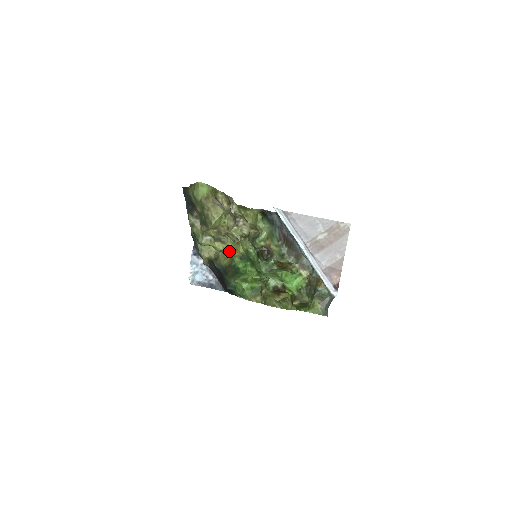
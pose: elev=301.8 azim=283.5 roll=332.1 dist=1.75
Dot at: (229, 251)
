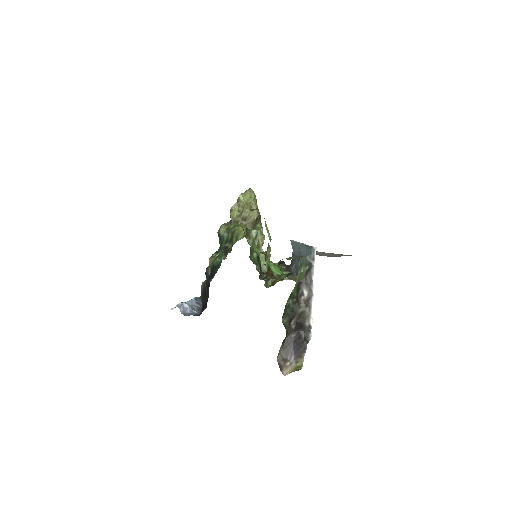
Dot at: (239, 227)
